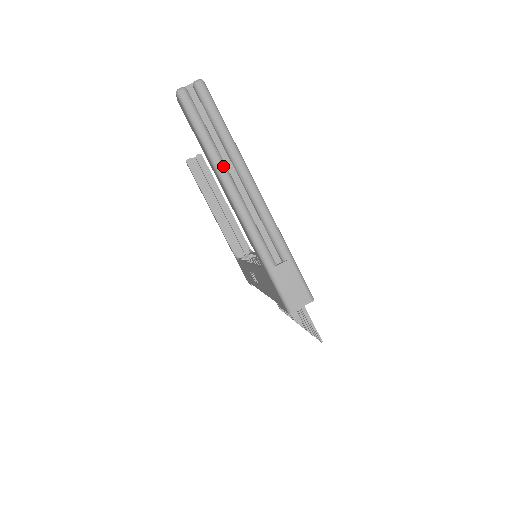
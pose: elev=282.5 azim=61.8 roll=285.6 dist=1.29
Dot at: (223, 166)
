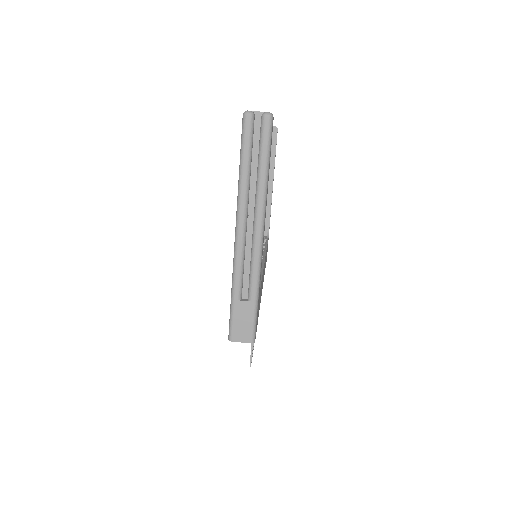
Dot at: (245, 198)
